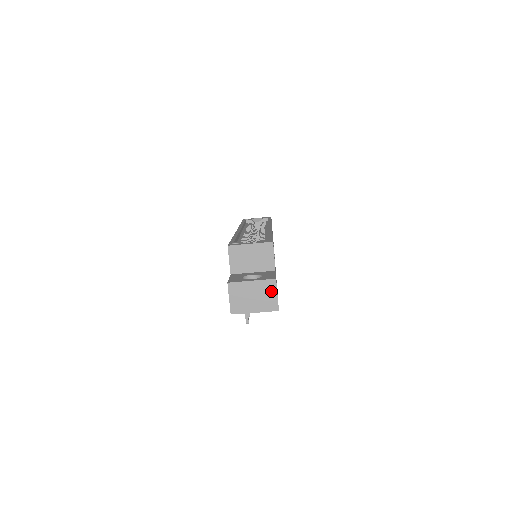
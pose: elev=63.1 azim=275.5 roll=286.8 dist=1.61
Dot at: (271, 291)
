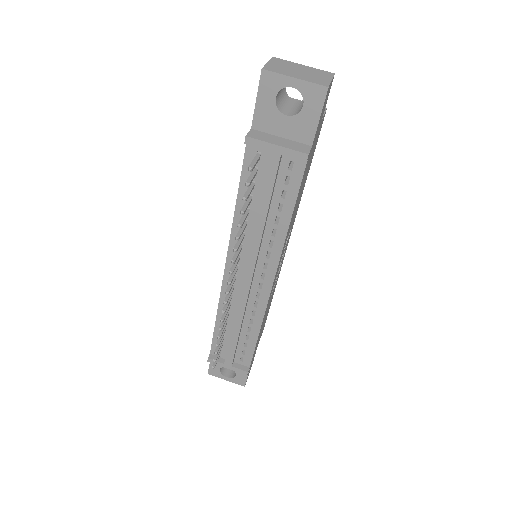
Dot at: (325, 76)
